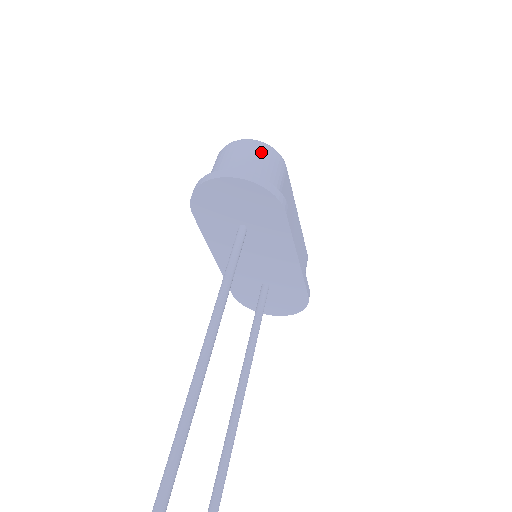
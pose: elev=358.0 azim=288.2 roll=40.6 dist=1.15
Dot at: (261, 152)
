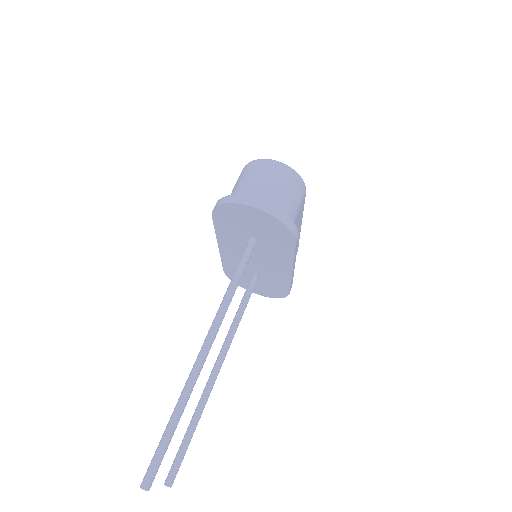
Dot at: (289, 181)
